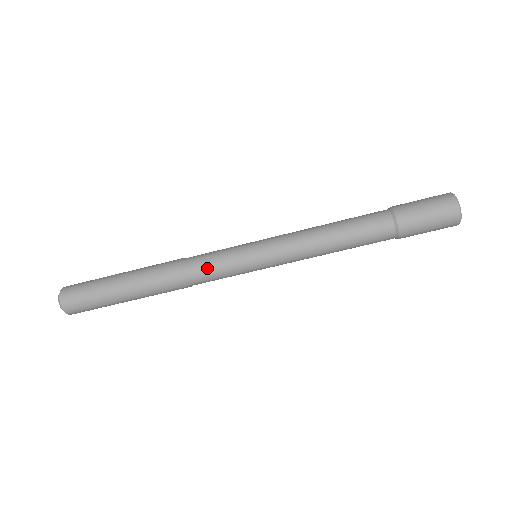
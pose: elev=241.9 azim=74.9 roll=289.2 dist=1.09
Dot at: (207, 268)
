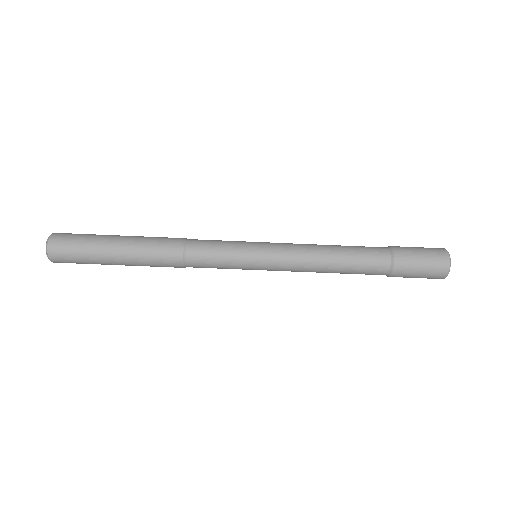
Dot at: (209, 244)
